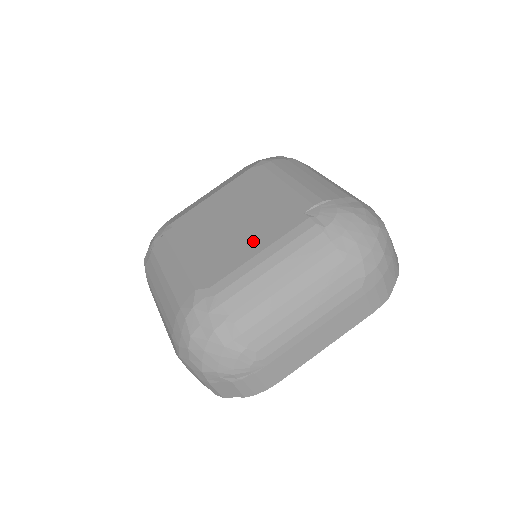
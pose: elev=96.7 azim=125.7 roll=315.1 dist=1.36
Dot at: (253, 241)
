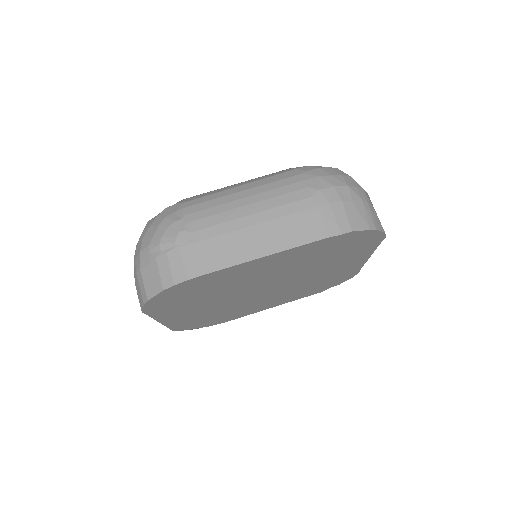
Dot at: occluded
